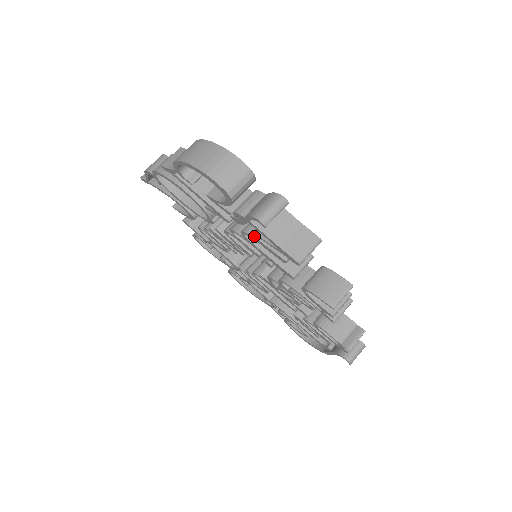
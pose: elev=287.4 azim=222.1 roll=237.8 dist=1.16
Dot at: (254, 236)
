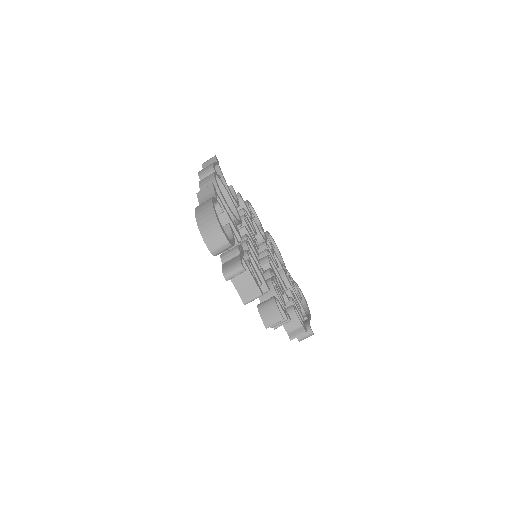
Dot at: occluded
